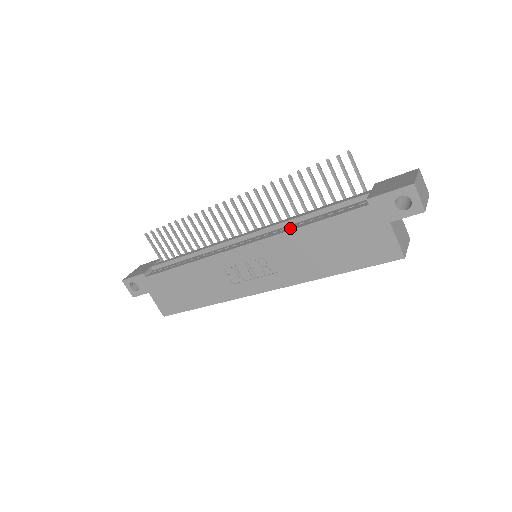
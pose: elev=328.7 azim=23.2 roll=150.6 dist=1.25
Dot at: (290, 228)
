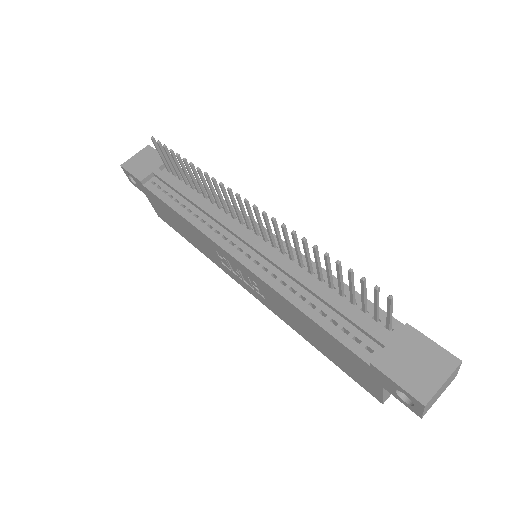
Dot at: (288, 293)
